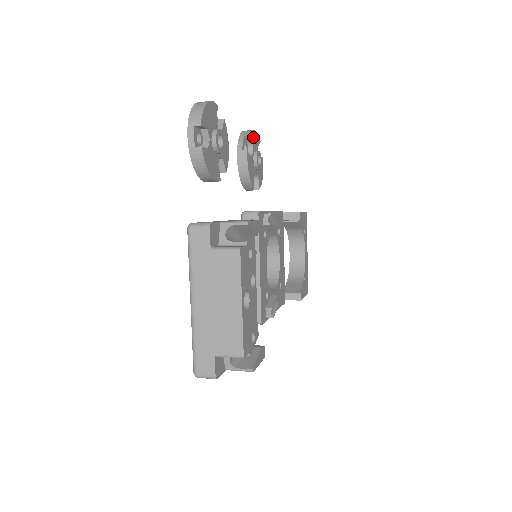
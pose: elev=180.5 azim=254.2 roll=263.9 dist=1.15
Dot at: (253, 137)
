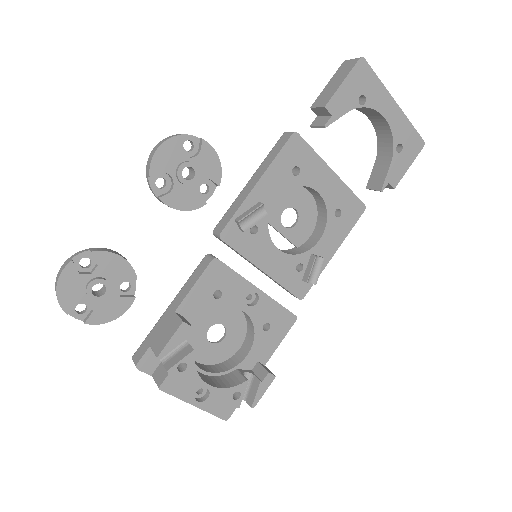
Dot at: (160, 162)
